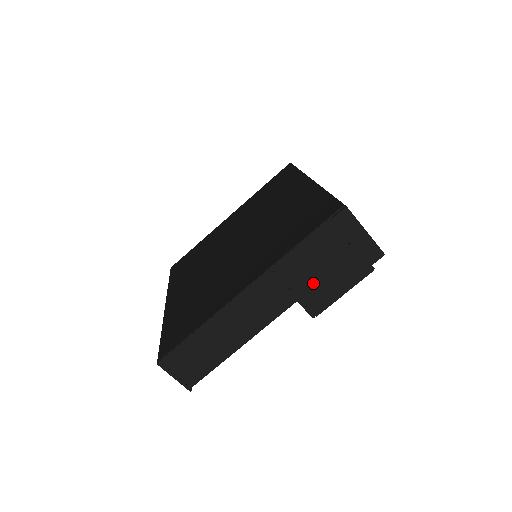
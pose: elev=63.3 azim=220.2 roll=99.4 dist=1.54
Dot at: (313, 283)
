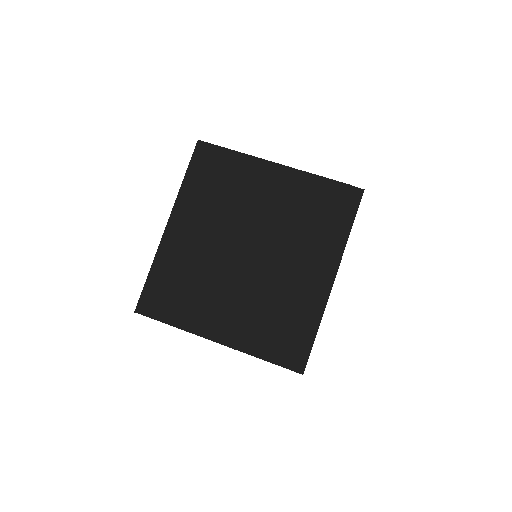
Dot at: occluded
